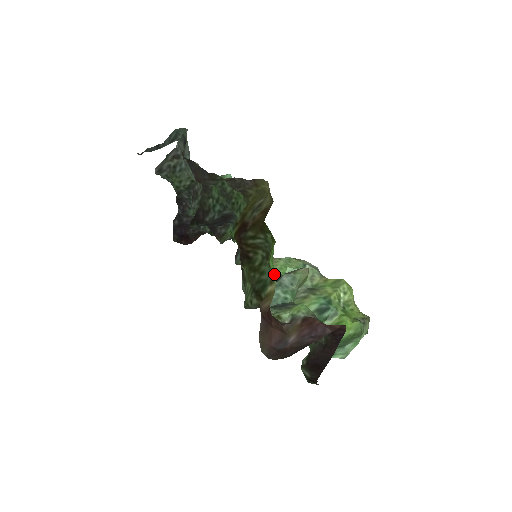
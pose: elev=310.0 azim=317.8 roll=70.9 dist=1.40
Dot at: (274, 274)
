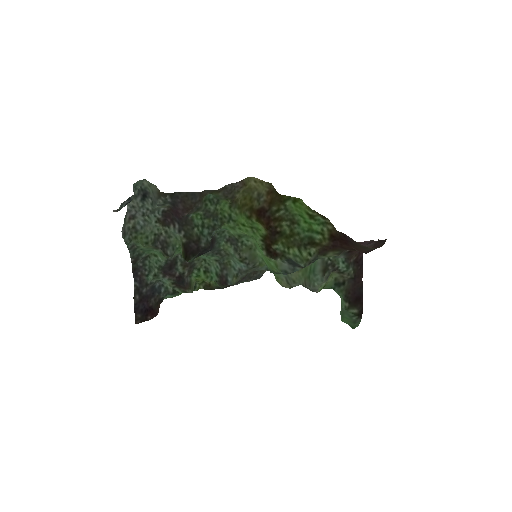
Dot at: (319, 217)
